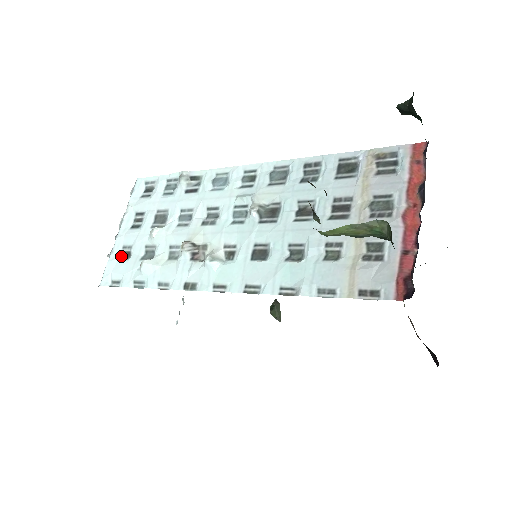
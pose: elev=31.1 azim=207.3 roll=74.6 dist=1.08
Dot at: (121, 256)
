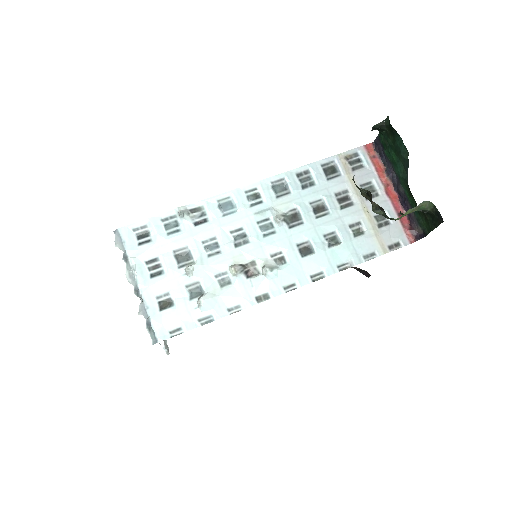
Dot at: (162, 306)
